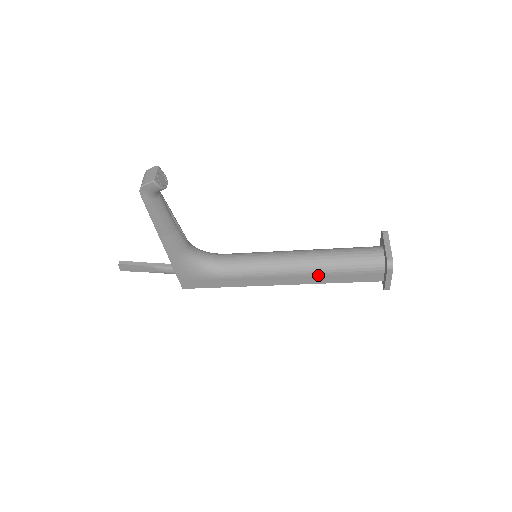
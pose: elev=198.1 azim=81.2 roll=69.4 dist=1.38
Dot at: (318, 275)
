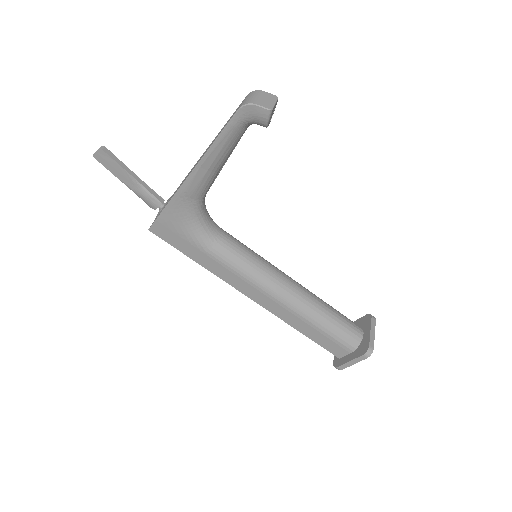
Dot at: (296, 316)
